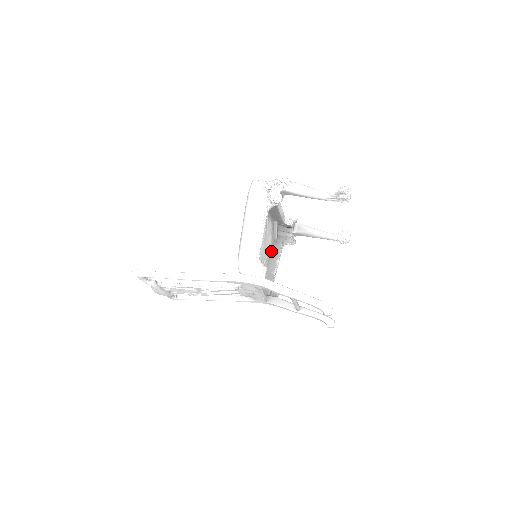
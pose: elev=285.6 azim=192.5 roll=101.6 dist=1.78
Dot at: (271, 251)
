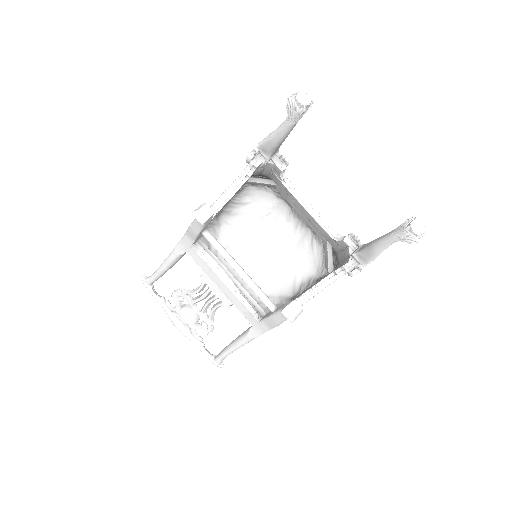
Dot at: (316, 282)
